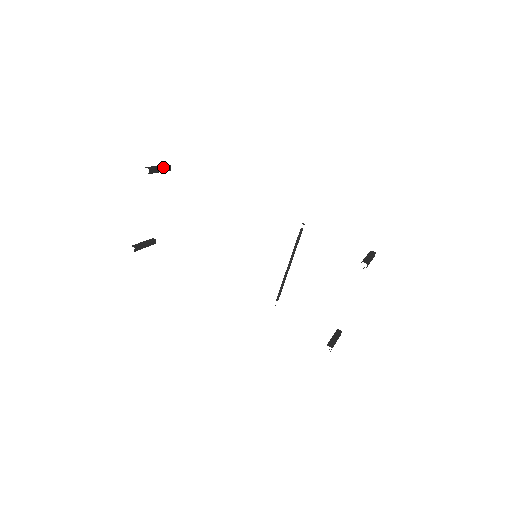
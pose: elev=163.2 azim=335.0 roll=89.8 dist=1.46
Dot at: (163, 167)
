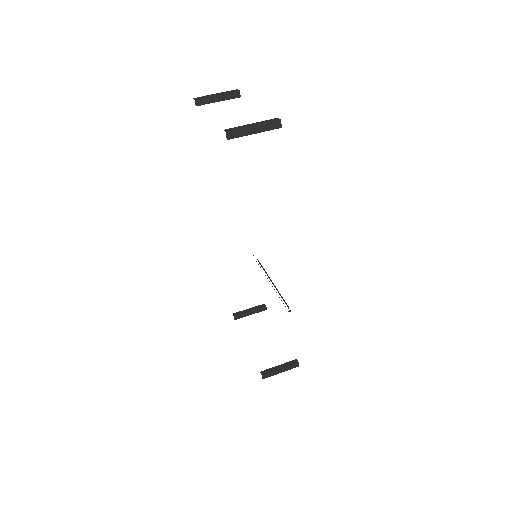
Dot at: (261, 131)
